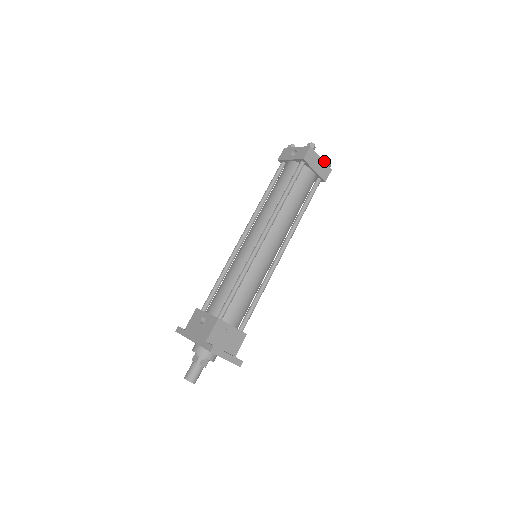
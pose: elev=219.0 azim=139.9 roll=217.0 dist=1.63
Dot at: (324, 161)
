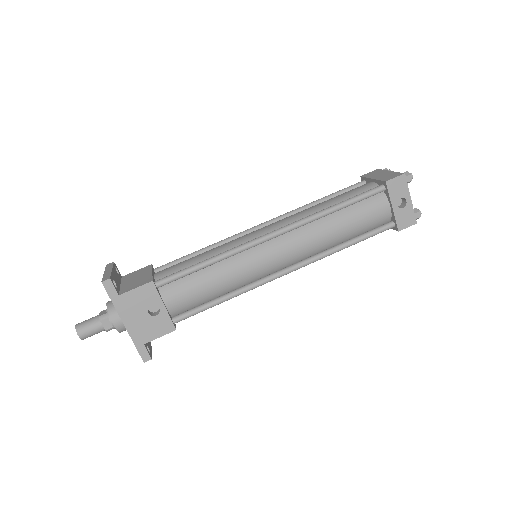
Dot at: occluded
